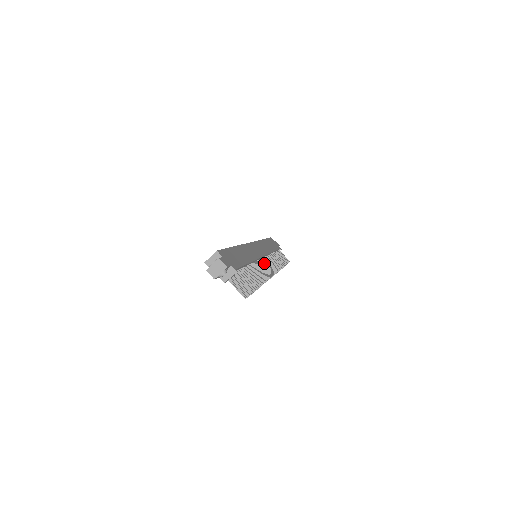
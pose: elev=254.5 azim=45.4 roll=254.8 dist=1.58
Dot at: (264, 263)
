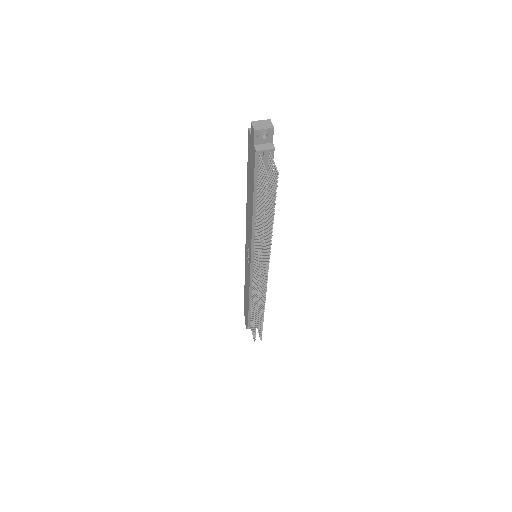
Dot at: (264, 257)
